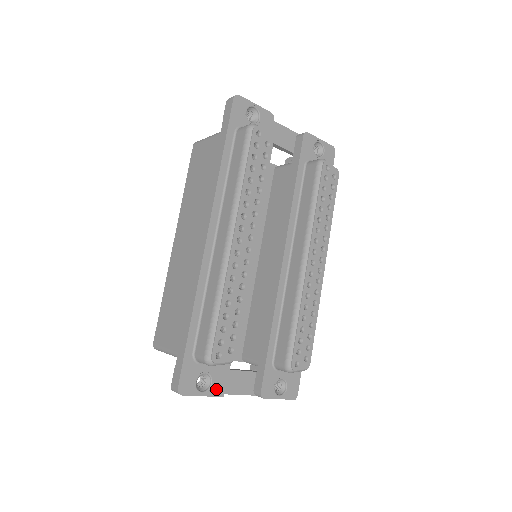
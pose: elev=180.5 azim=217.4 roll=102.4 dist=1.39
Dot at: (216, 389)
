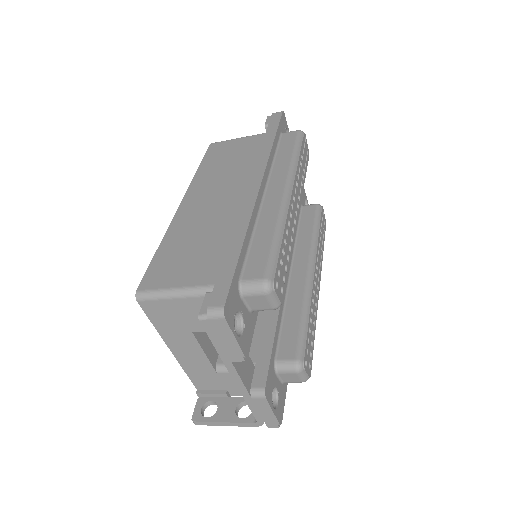
Dot at: (244, 343)
